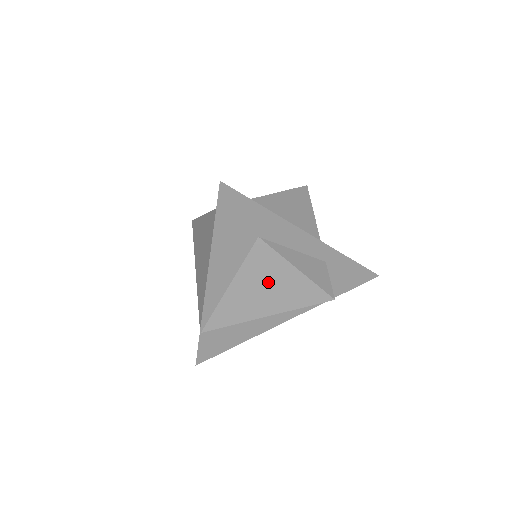
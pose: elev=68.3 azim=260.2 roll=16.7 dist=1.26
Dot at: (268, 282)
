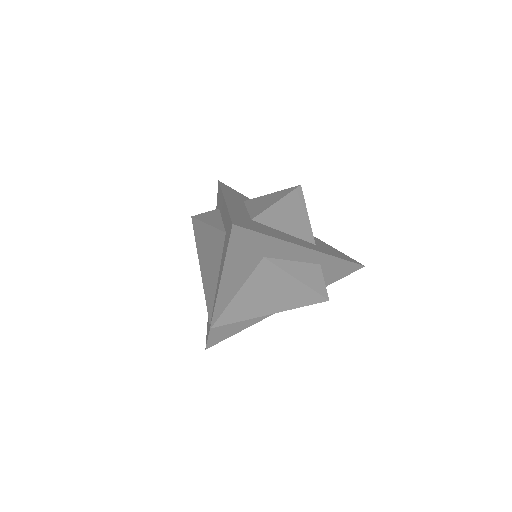
Dot at: (271, 290)
